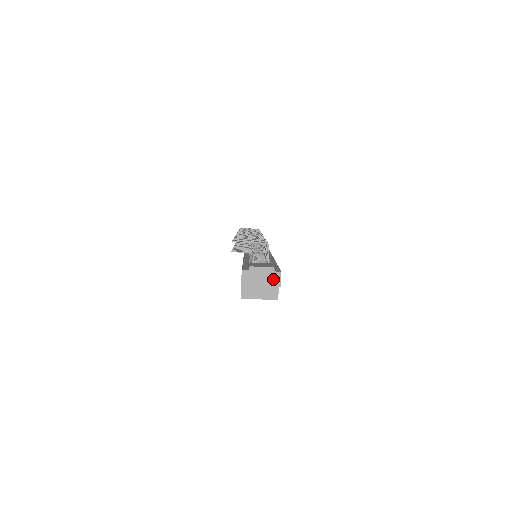
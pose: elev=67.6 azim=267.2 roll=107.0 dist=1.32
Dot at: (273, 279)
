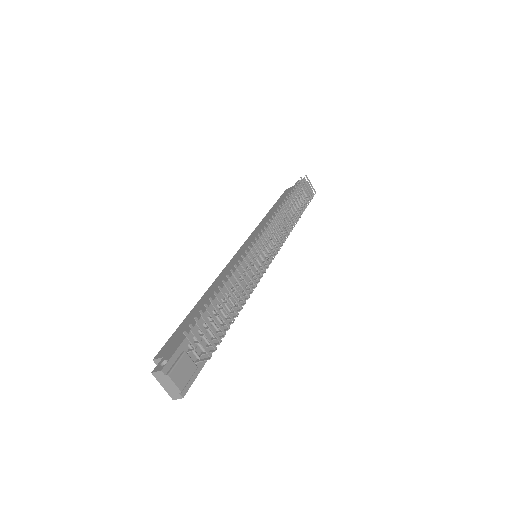
Dot at: (174, 394)
